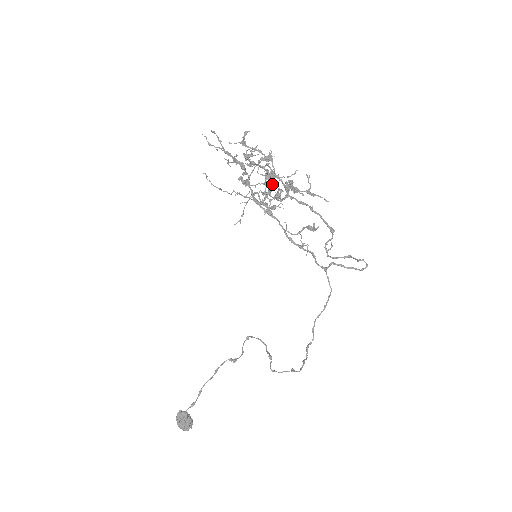
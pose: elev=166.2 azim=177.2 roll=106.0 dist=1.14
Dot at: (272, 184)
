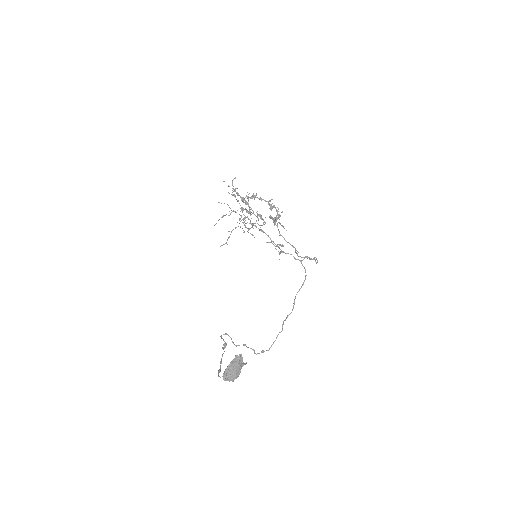
Dot at: occluded
